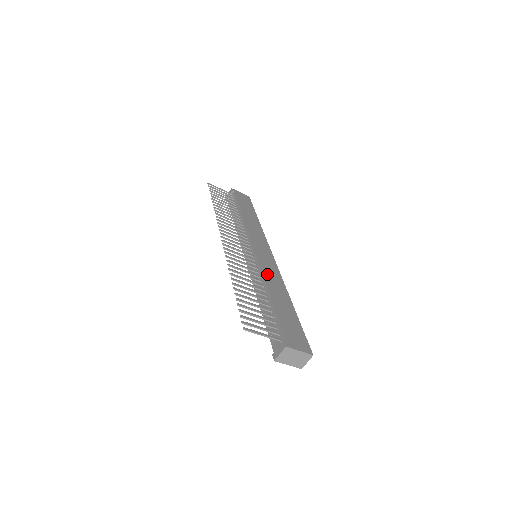
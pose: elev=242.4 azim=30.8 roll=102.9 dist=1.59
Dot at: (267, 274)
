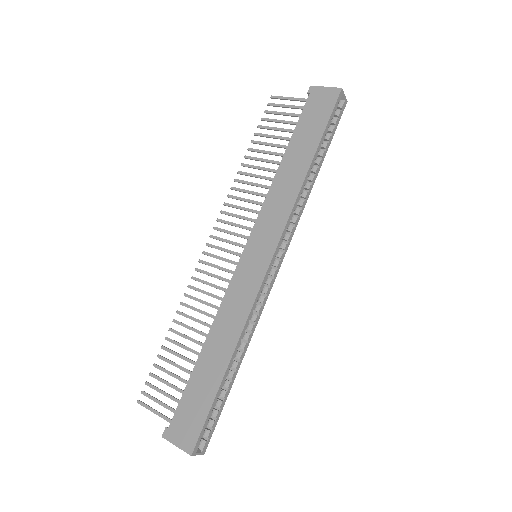
Dot at: (227, 306)
